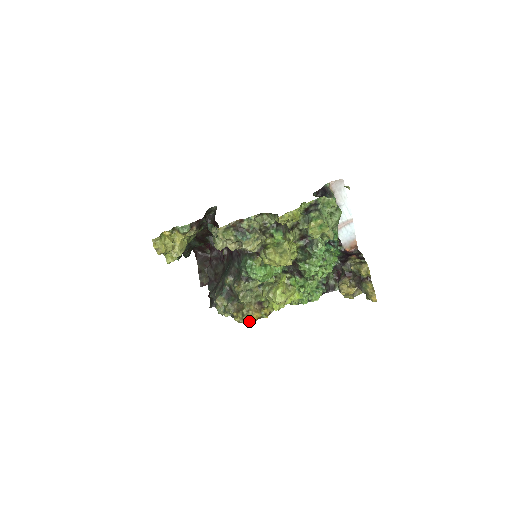
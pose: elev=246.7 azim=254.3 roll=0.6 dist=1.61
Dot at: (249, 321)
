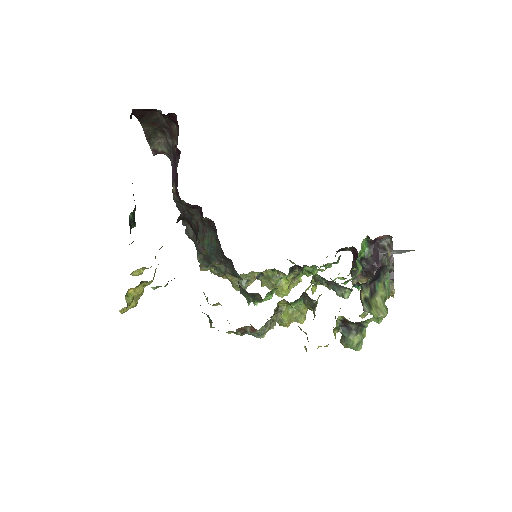
Dot at: occluded
